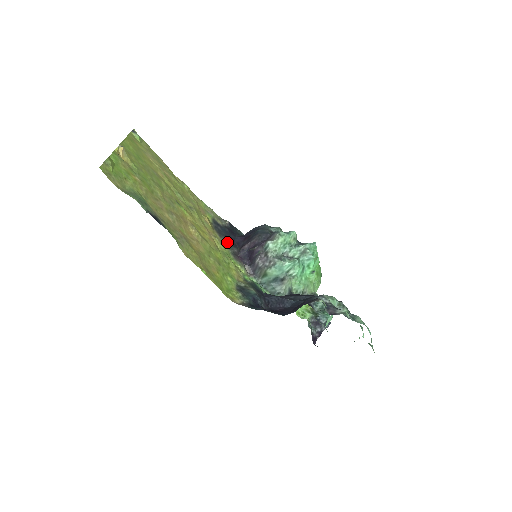
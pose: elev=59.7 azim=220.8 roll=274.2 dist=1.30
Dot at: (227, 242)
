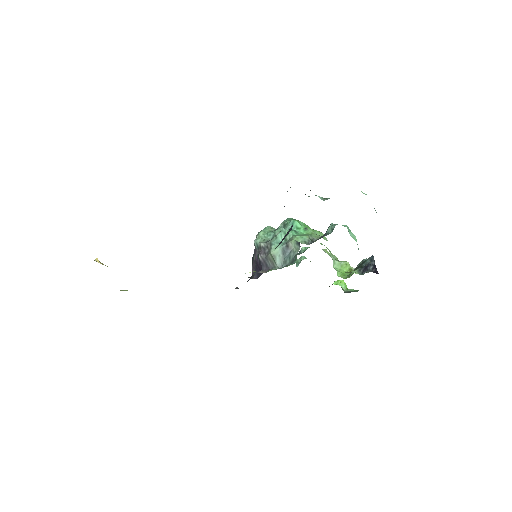
Dot at: occluded
